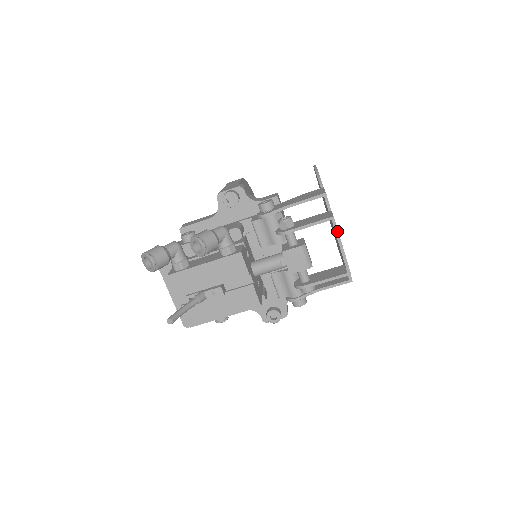
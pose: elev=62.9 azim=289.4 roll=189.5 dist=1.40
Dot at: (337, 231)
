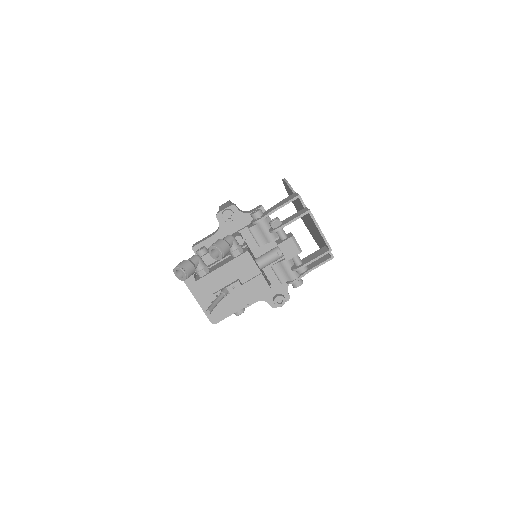
Dot at: (315, 220)
